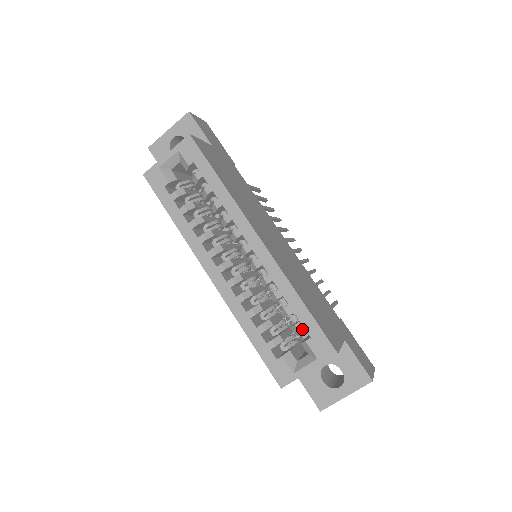
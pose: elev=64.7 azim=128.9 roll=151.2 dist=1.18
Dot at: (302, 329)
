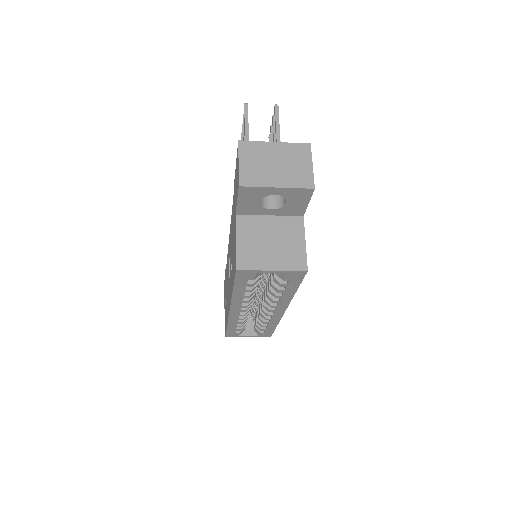
Dot at: occluded
